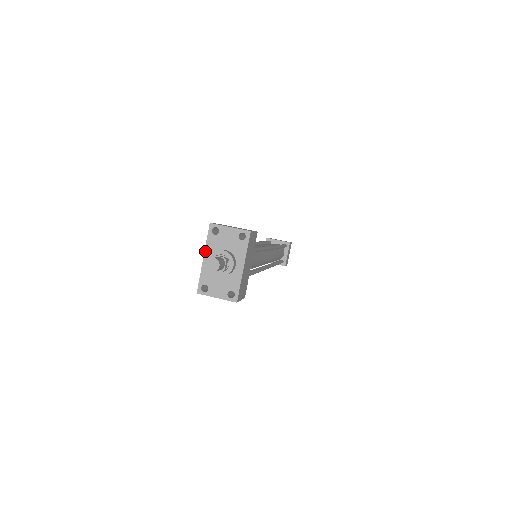
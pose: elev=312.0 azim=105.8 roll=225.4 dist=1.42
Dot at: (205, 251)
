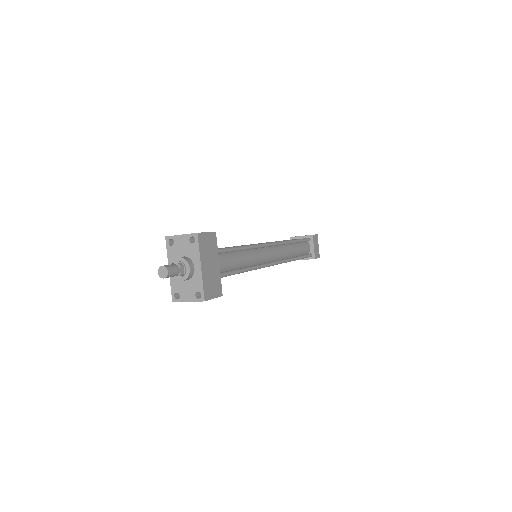
Dot at: (168, 263)
